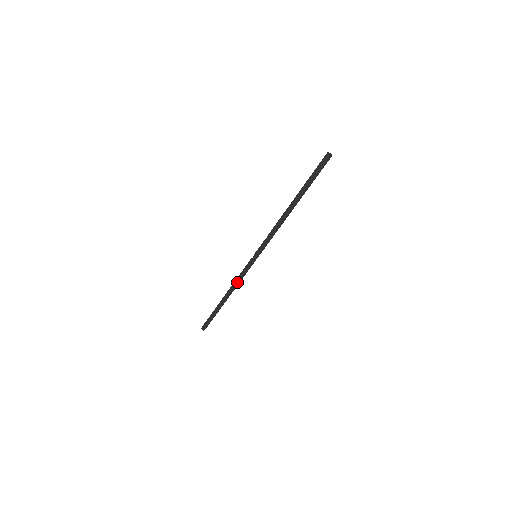
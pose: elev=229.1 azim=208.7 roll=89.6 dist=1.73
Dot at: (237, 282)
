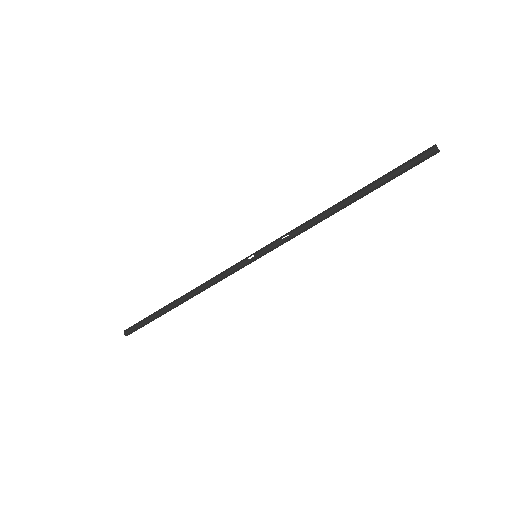
Dot at: (211, 285)
